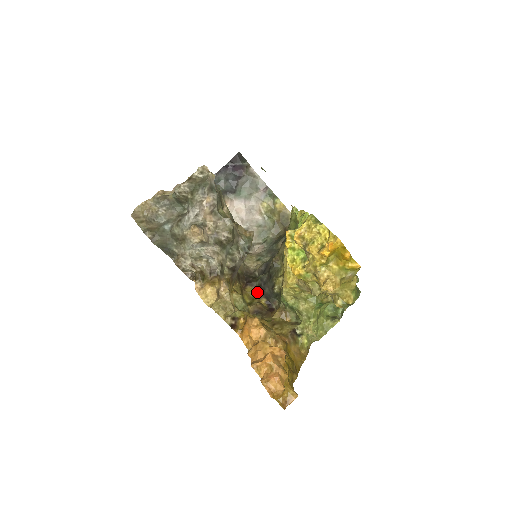
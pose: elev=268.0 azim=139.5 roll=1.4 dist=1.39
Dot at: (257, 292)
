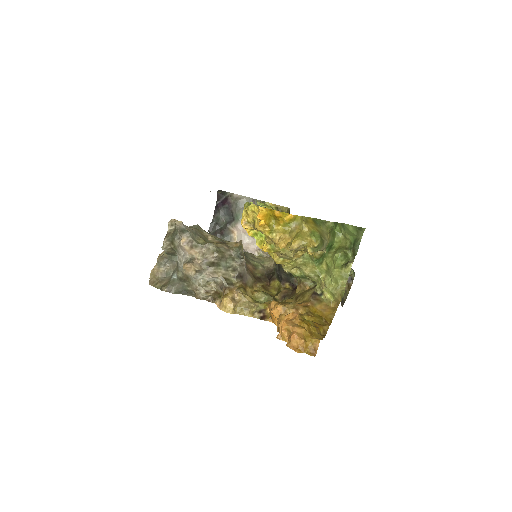
Dot at: (279, 282)
